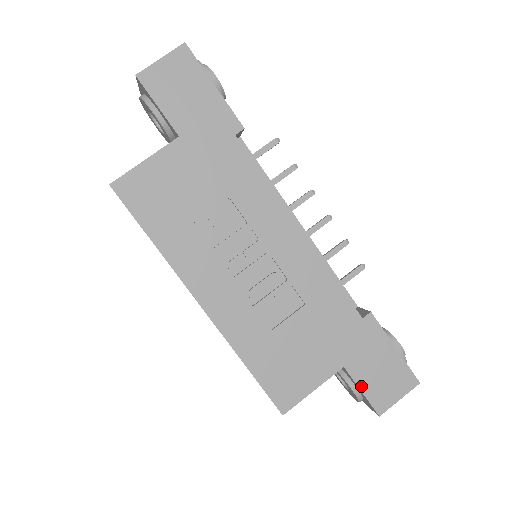
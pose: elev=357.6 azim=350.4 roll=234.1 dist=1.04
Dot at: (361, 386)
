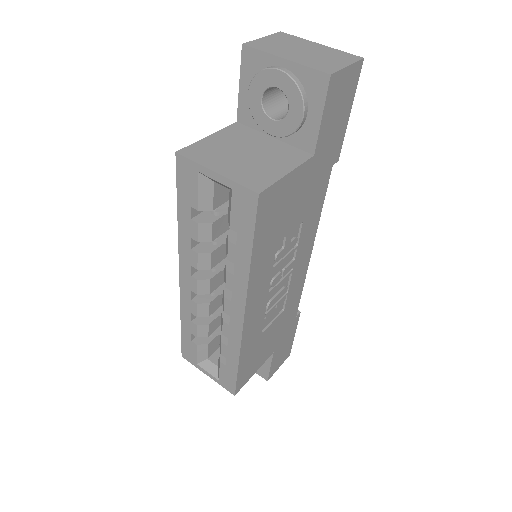
Dot at: (272, 363)
